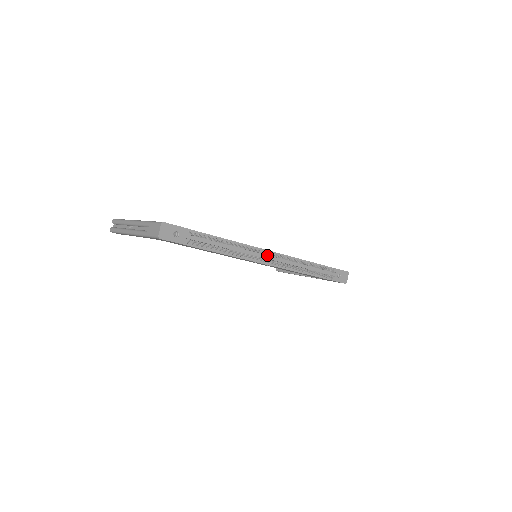
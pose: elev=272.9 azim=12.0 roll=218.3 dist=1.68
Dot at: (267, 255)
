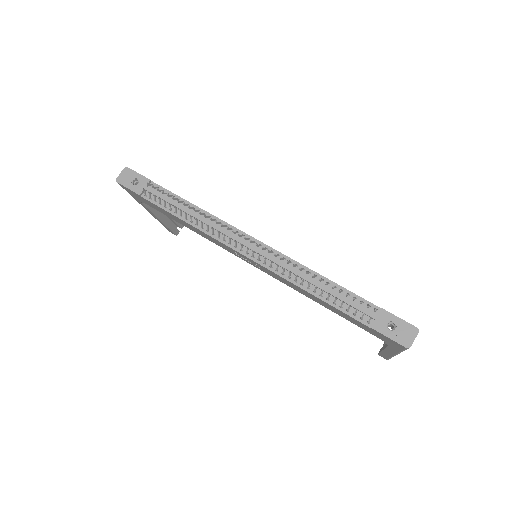
Dot at: (250, 243)
